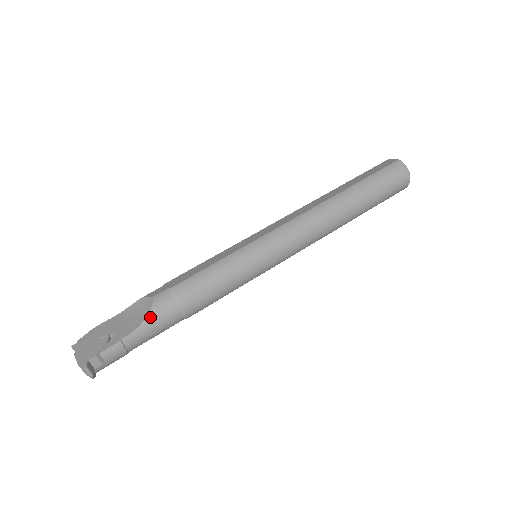
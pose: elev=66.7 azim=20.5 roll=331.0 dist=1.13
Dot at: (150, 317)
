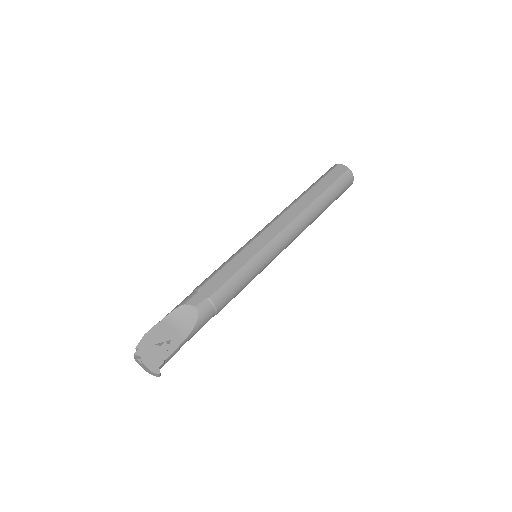
Dot at: (198, 324)
